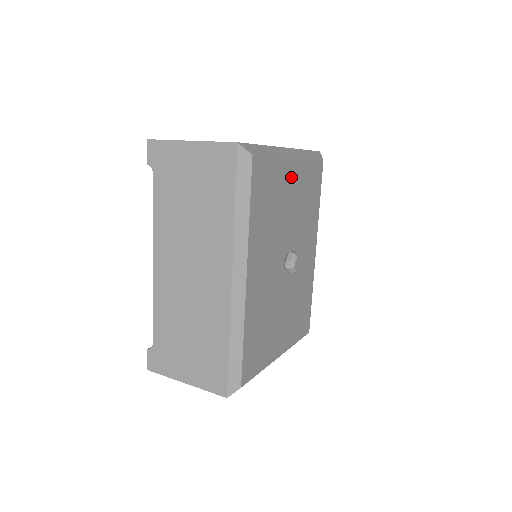
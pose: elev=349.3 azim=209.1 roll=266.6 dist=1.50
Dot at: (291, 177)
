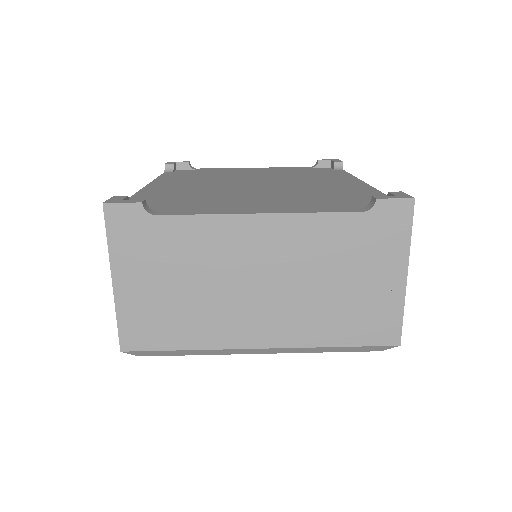
Dot at: occluded
